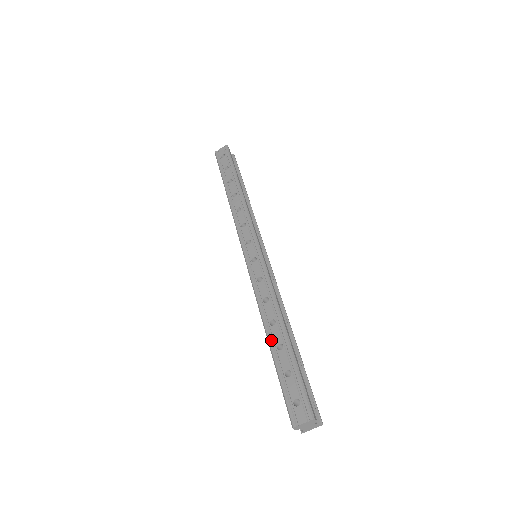
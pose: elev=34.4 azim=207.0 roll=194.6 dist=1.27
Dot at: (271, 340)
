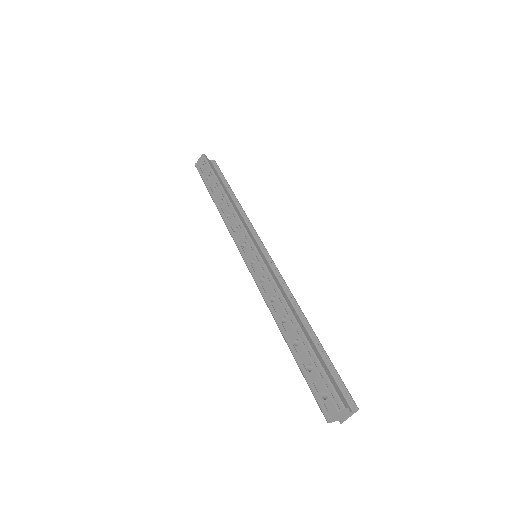
Dot at: (287, 338)
